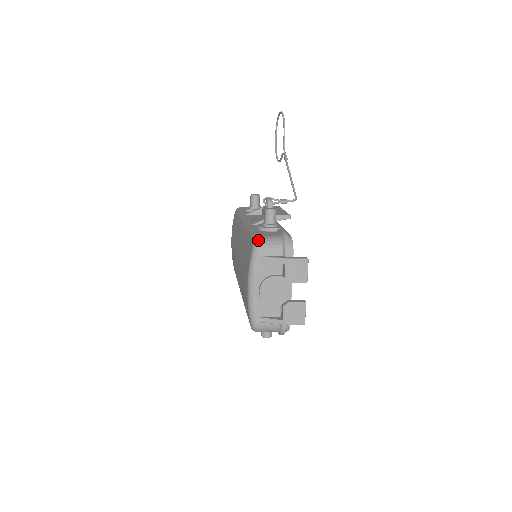
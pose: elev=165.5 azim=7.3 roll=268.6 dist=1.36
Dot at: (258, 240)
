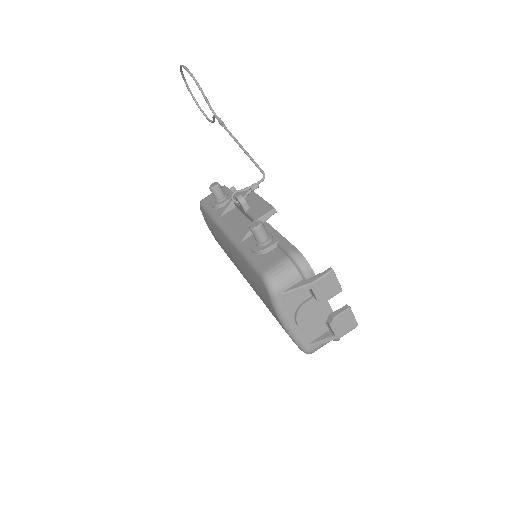
Dot at: (268, 278)
